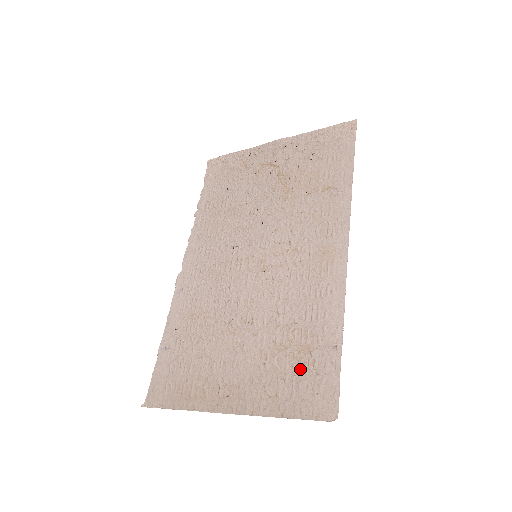
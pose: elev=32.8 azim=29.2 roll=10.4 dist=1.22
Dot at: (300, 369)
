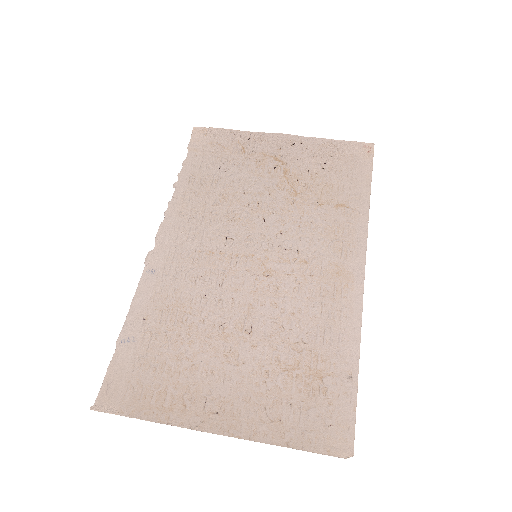
Dot at: (310, 395)
